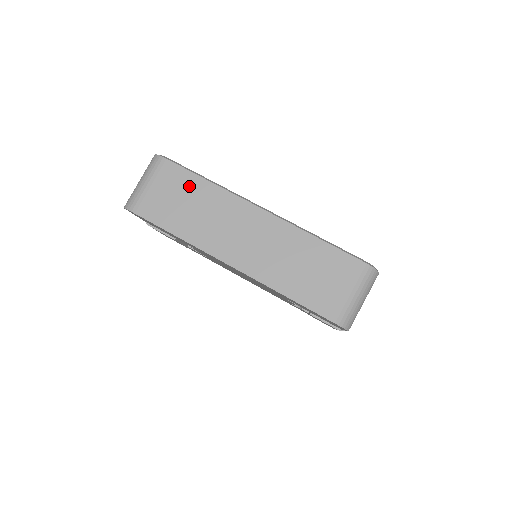
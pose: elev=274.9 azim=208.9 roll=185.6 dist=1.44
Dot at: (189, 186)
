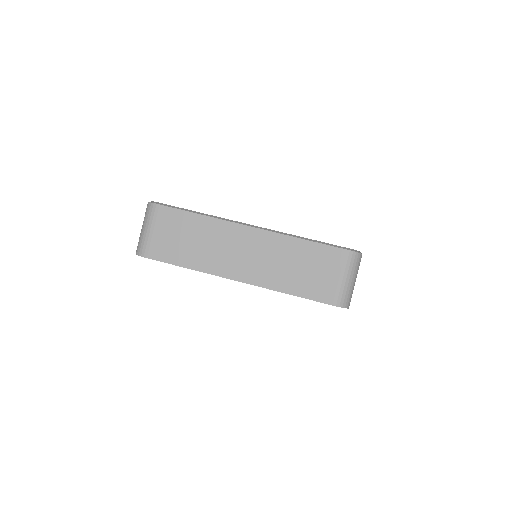
Dot at: (185, 223)
